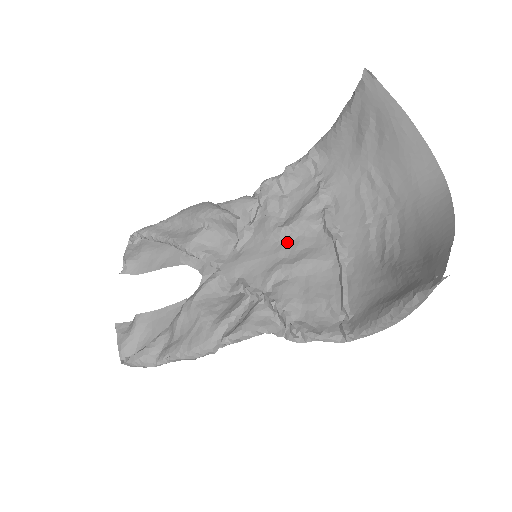
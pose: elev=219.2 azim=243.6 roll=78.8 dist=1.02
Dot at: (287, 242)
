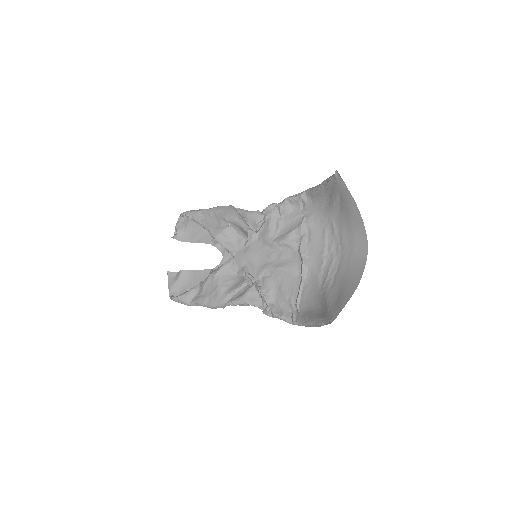
Dot at: (276, 251)
